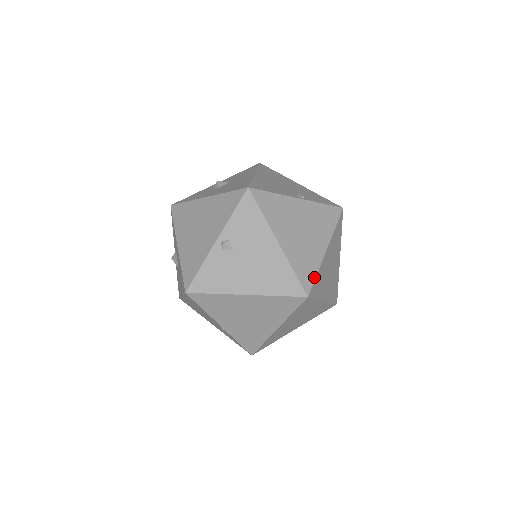
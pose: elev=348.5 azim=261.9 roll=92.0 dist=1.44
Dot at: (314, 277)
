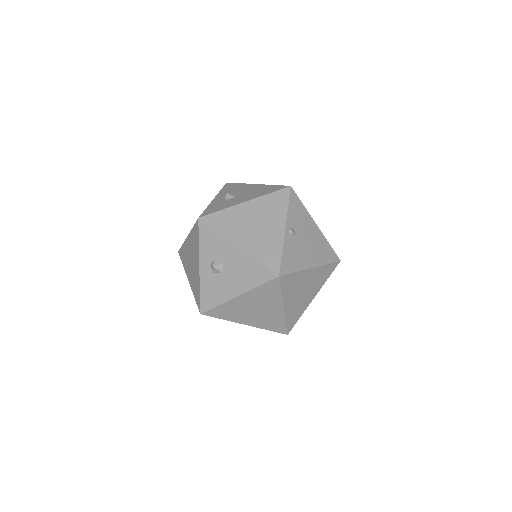
Dot at: occluded
